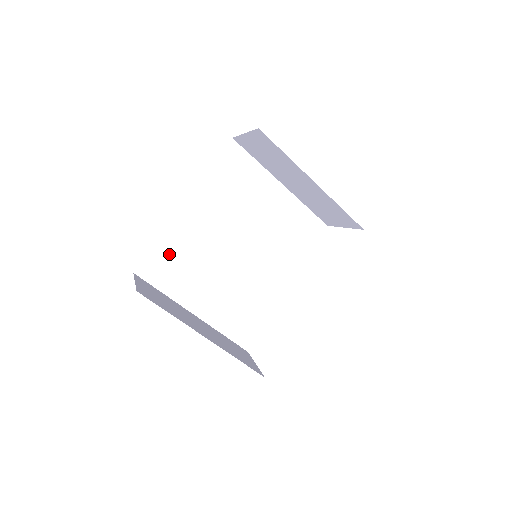
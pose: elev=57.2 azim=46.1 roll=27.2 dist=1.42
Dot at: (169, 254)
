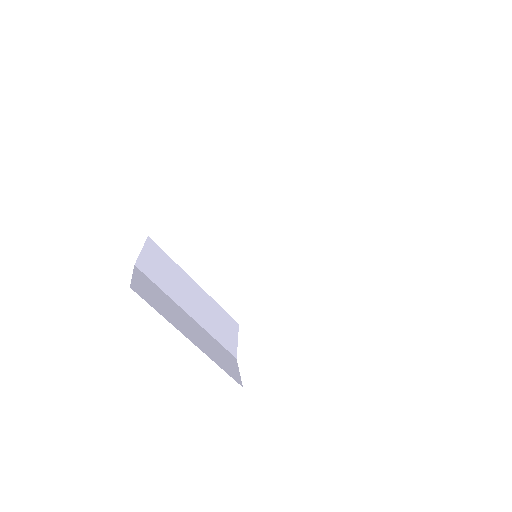
Dot at: (184, 226)
